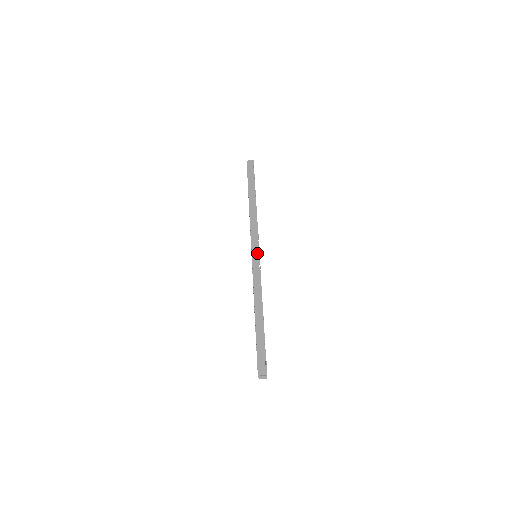
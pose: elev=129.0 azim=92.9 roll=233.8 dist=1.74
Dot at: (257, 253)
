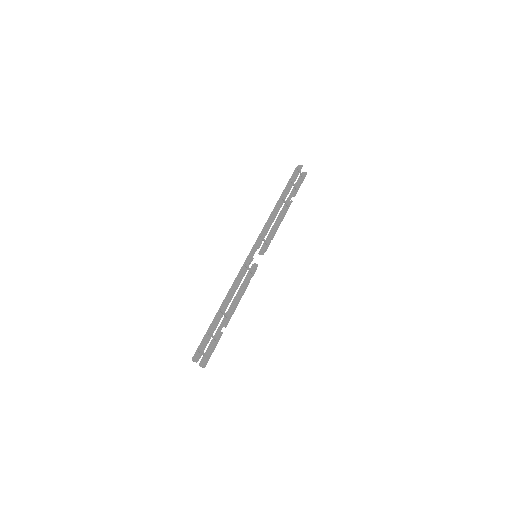
Dot at: (254, 253)
